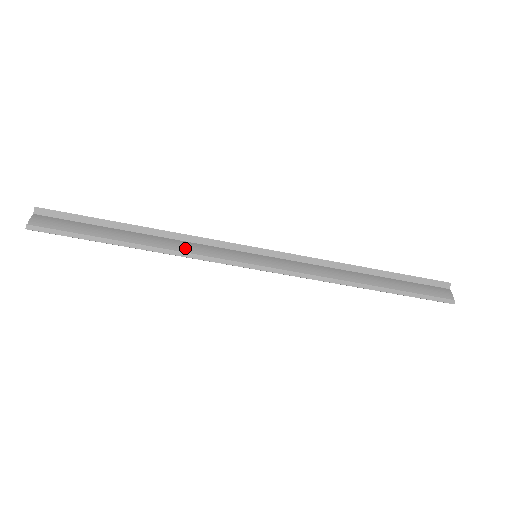
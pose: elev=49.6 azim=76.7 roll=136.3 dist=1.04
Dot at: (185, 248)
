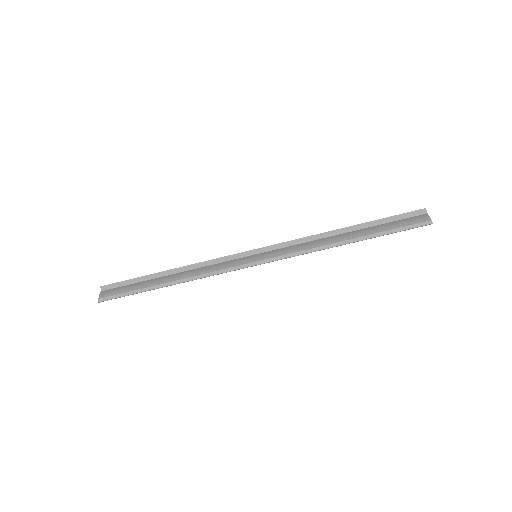
Dot at: (202, 272)
